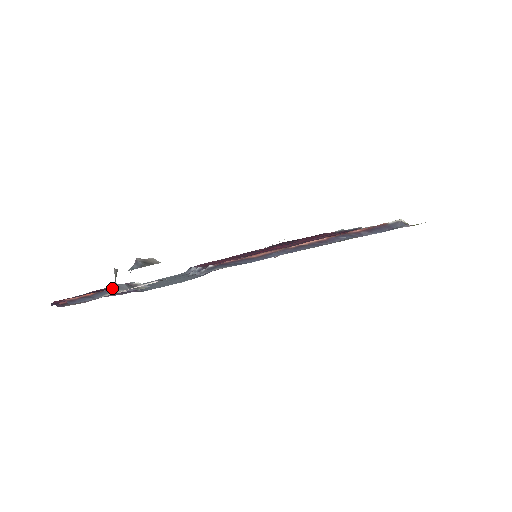
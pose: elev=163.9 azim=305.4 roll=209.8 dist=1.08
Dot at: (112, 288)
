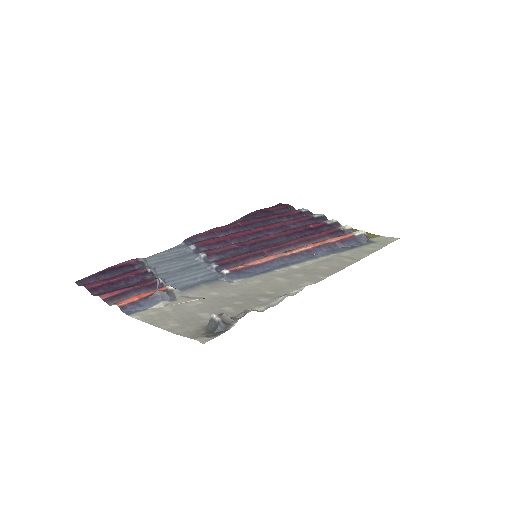
Dot at: (156, 297)
